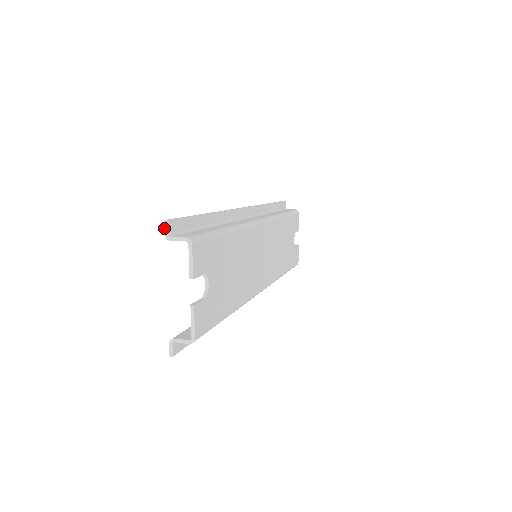
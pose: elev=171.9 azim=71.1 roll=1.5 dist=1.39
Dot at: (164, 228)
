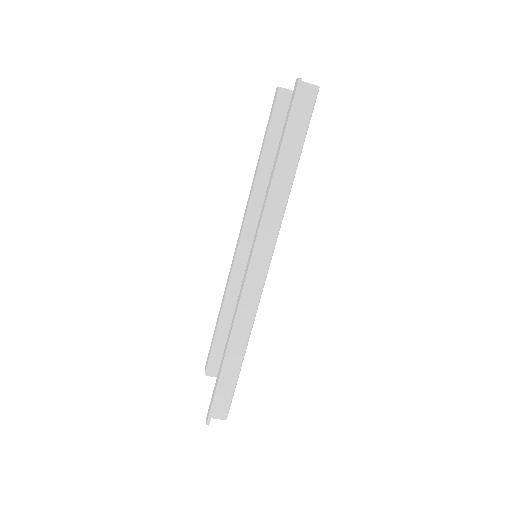
Dot at: (278, 87)
